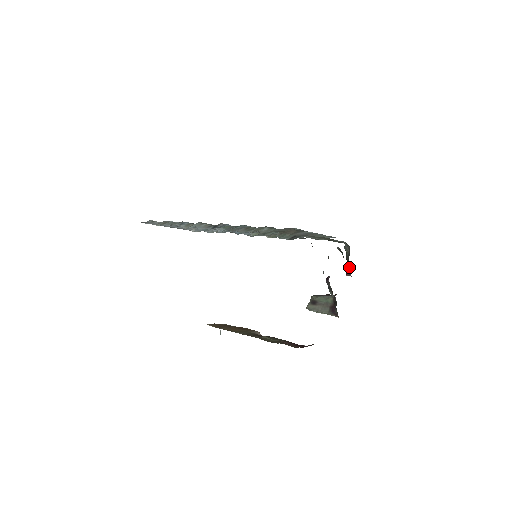
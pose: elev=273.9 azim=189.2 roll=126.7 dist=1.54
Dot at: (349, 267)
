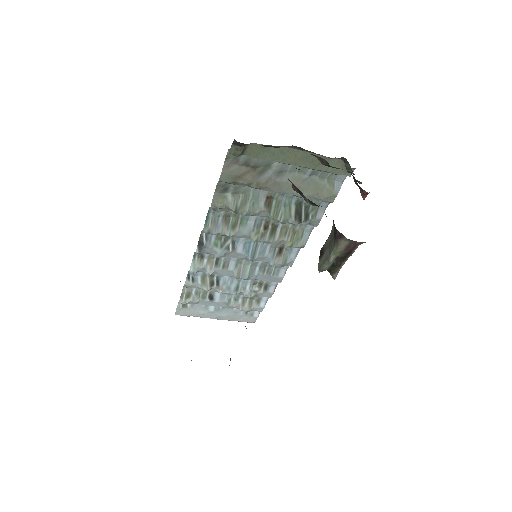
Dot at: (354, 181)
